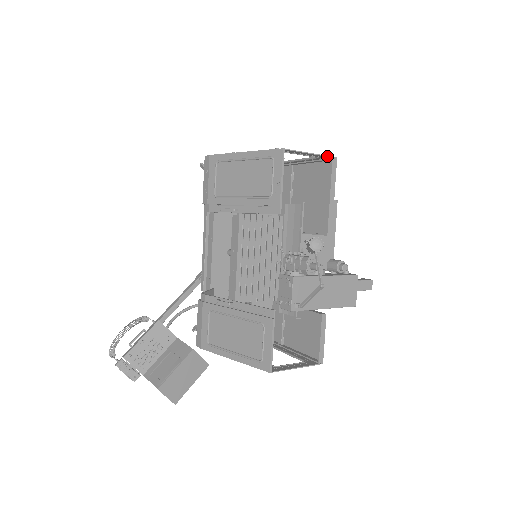
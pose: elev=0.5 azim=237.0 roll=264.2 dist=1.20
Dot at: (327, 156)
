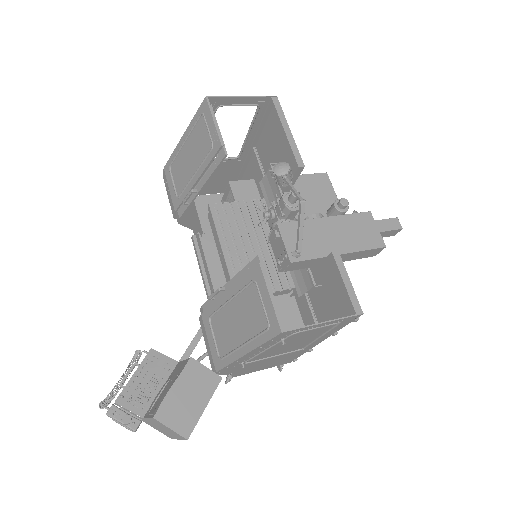
Dot at: (263, 96)
